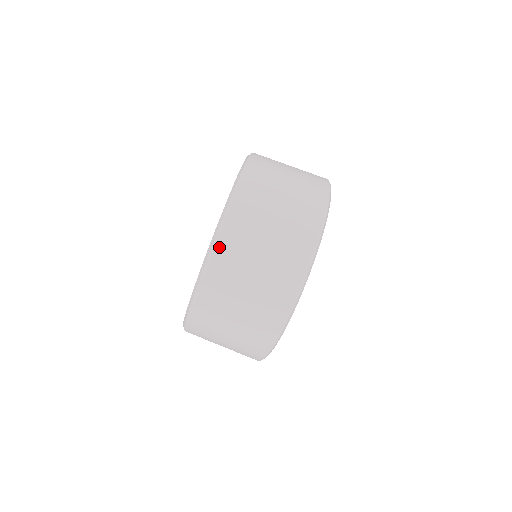
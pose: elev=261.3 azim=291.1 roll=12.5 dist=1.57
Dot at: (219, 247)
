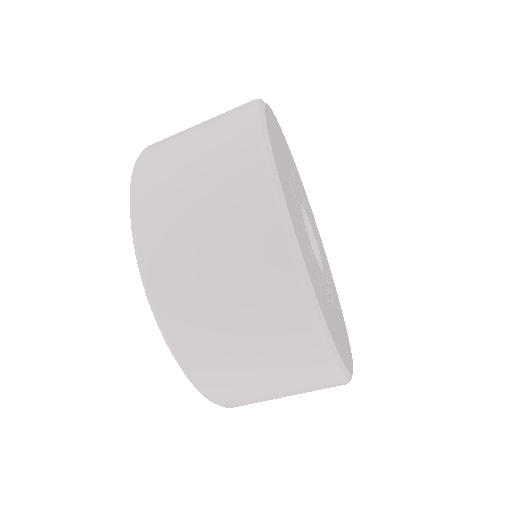
Dot at: (138, 217)
